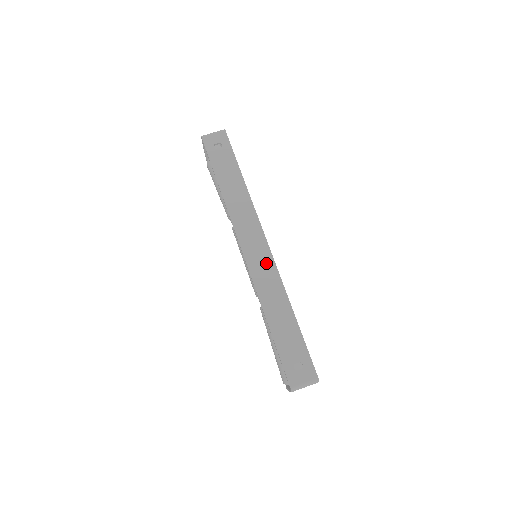
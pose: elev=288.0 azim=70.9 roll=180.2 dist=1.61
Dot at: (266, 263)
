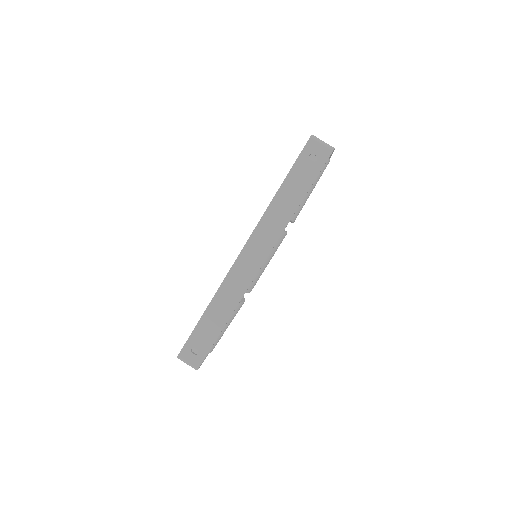
Dot at: (246, 276)
